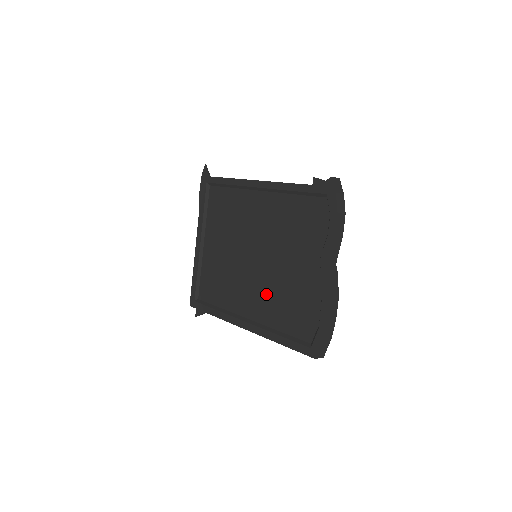
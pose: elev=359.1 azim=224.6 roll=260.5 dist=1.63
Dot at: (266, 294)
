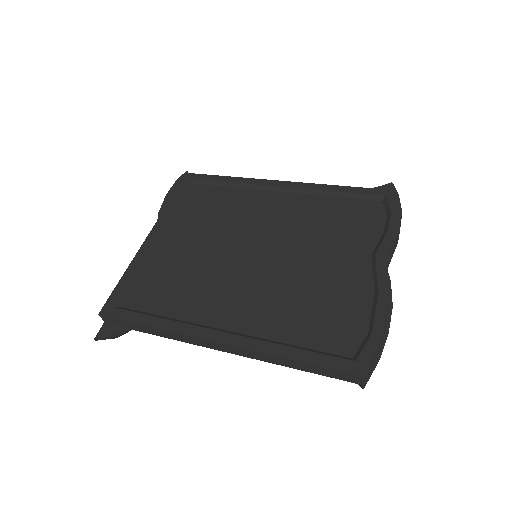
Dot at: (270, 296)
